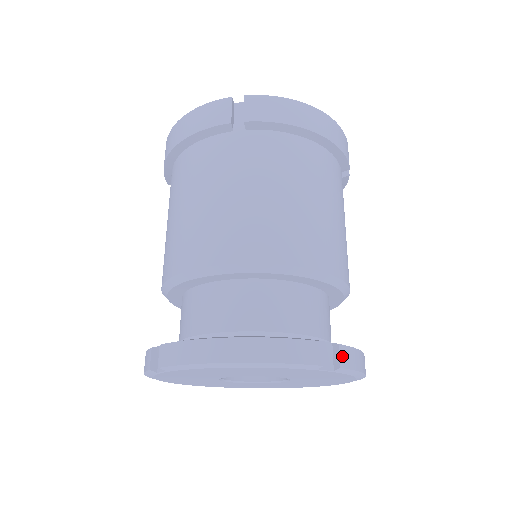
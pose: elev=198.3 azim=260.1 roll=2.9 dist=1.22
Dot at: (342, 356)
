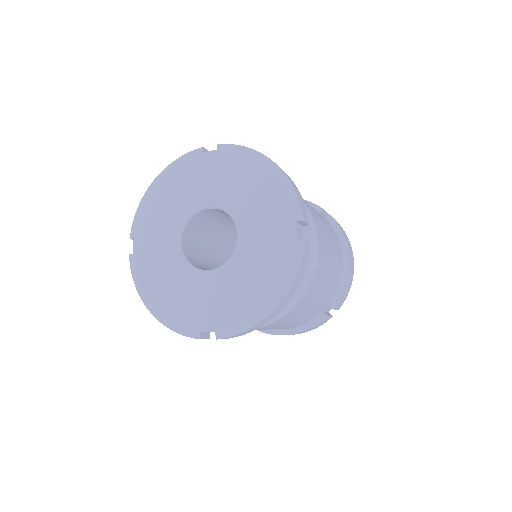
Dot at: occluded
